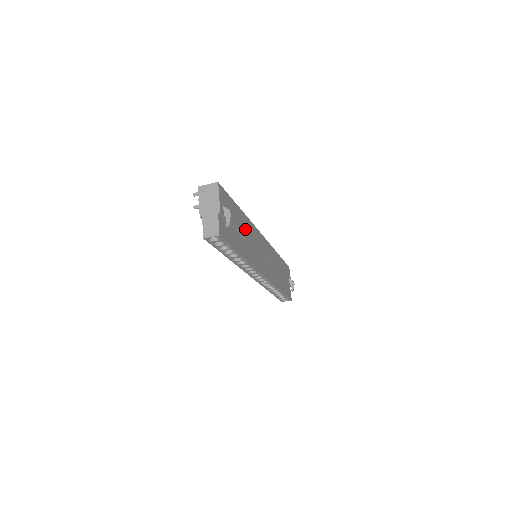
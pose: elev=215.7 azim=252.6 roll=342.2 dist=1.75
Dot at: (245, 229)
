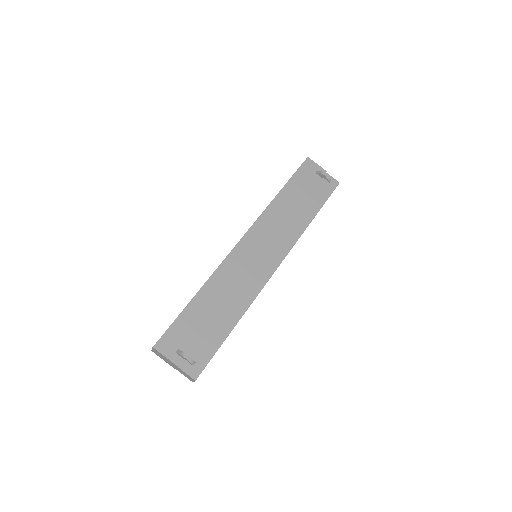
Dot at: (215, 300)
